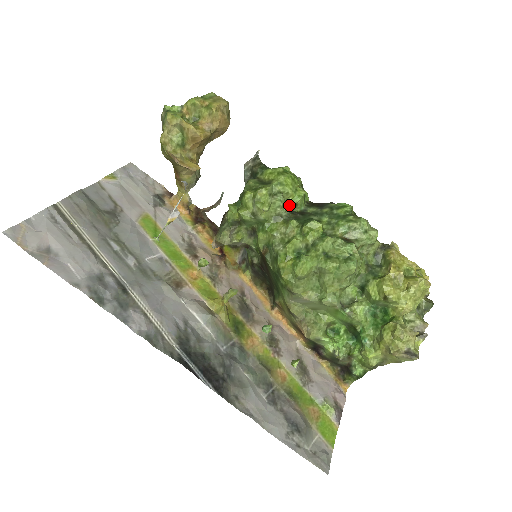
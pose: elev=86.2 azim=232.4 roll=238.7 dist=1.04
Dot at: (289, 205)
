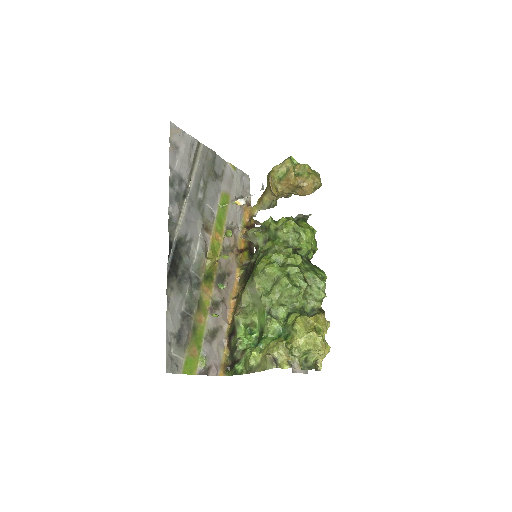
Dot at: (297, 243)
